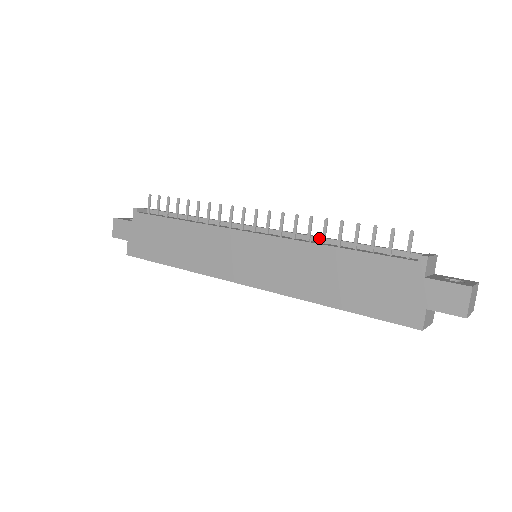
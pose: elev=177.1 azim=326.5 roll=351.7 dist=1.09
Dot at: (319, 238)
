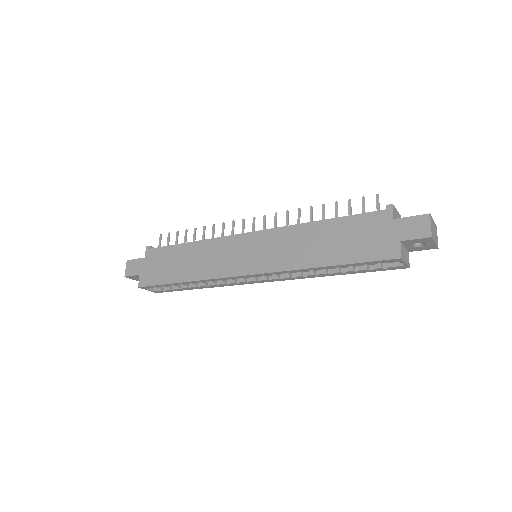
Dot at: occluded
